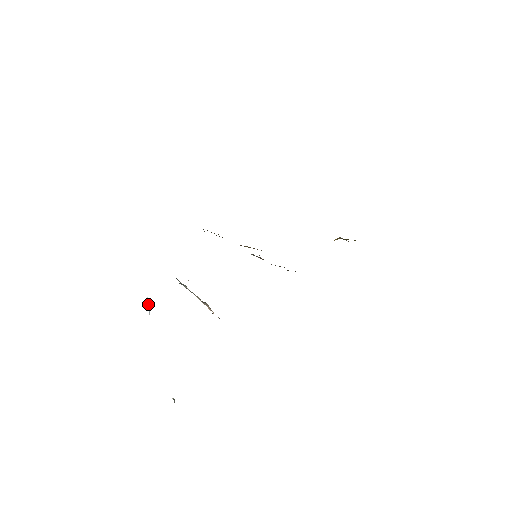
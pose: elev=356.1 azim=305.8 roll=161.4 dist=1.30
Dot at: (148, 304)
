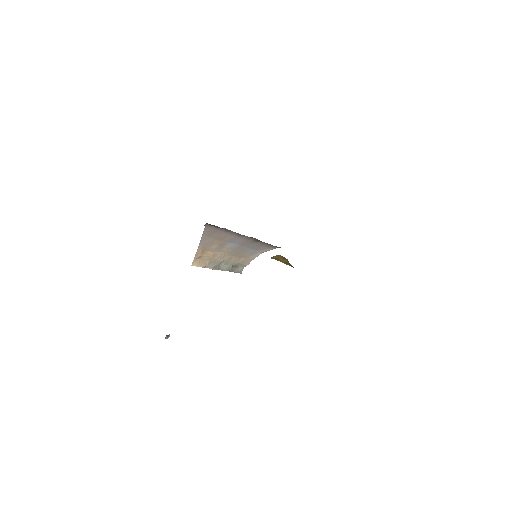
Dot at: occluded
